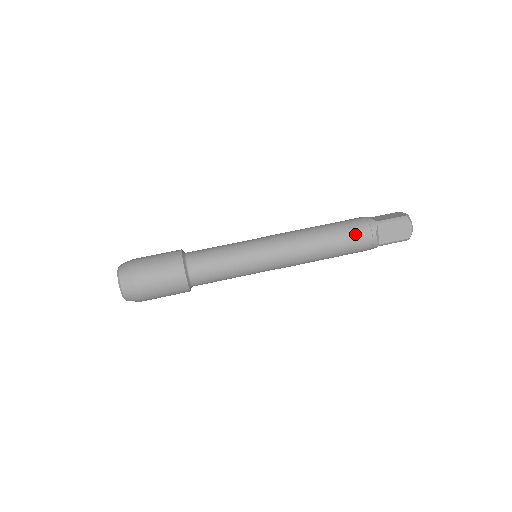
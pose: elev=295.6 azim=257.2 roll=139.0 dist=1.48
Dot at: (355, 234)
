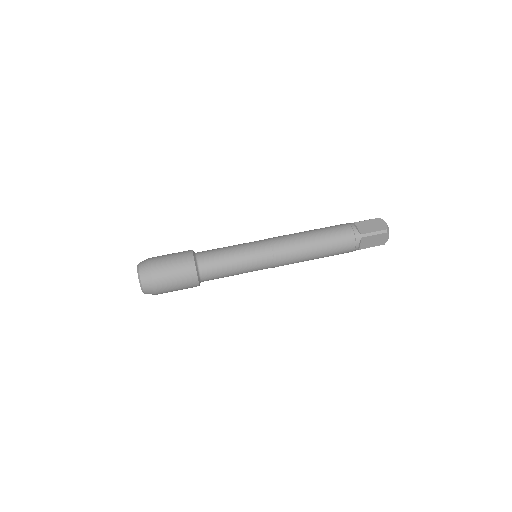
Dot at: (342, 246)
